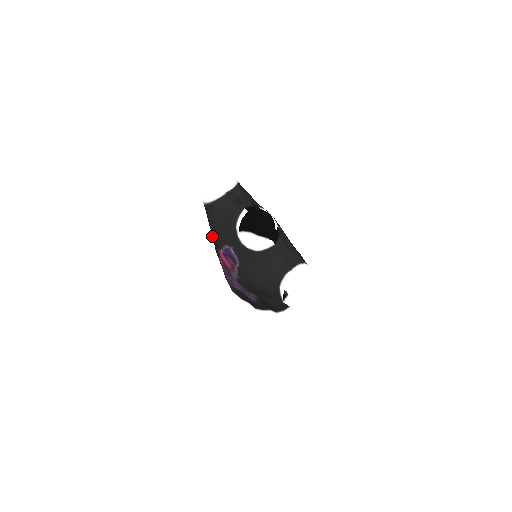
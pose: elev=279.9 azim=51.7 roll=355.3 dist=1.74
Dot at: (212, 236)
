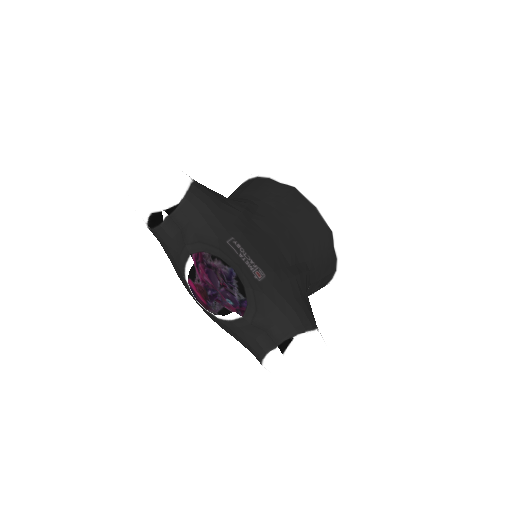
Dot at: occluded
